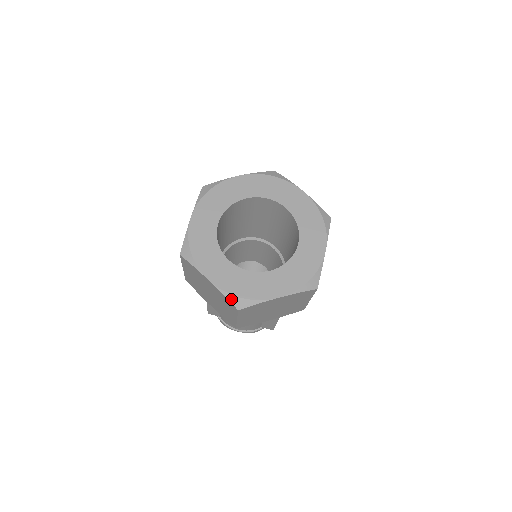
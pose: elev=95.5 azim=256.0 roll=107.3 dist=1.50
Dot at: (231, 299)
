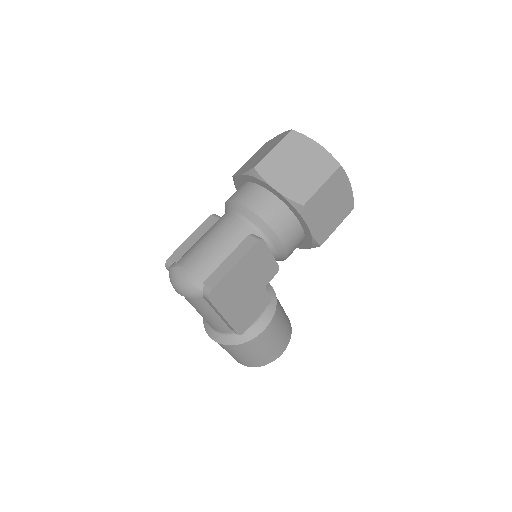
Dot at: occluded
